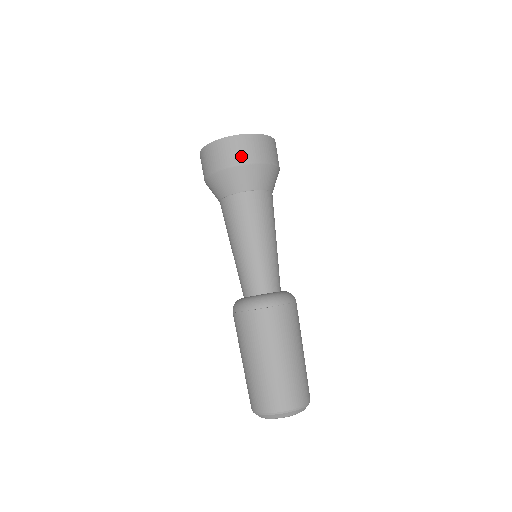
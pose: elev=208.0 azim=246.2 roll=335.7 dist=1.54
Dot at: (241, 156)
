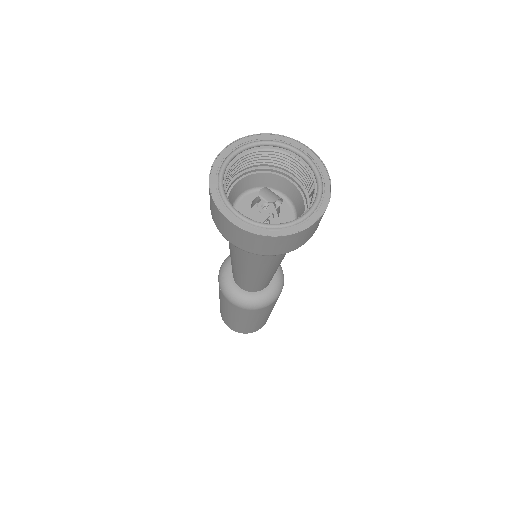
Dot at: (296, 245)
